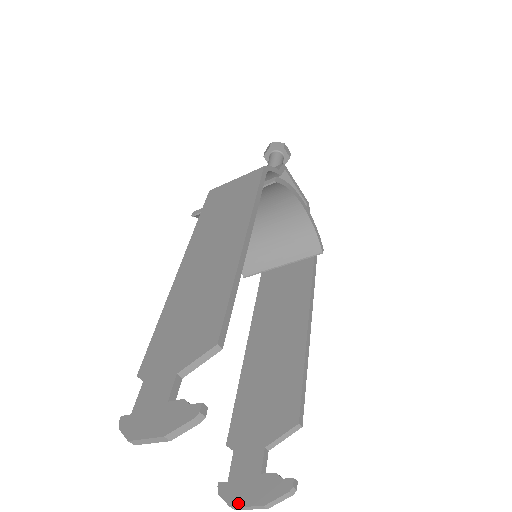
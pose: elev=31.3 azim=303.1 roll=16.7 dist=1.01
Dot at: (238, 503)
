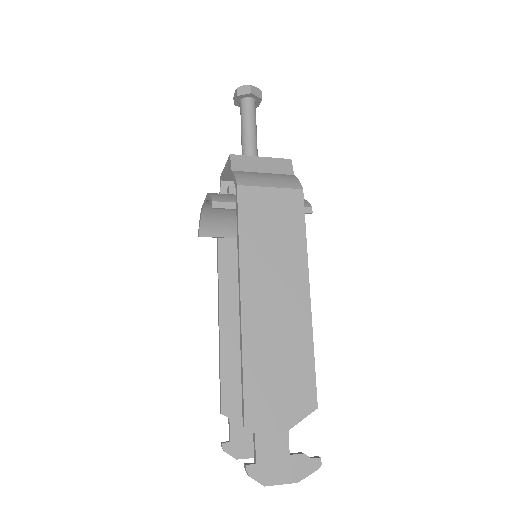
Dot at: (243, 457)
